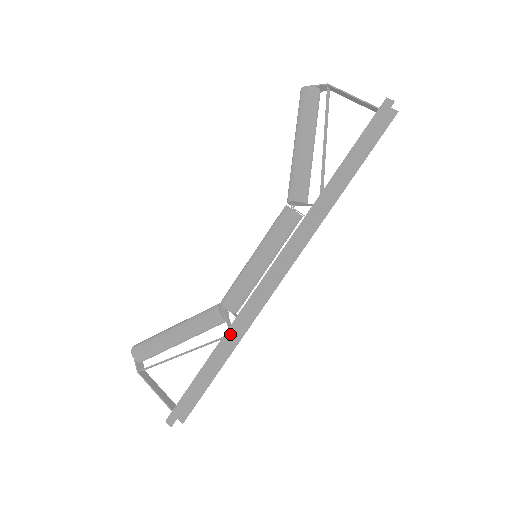
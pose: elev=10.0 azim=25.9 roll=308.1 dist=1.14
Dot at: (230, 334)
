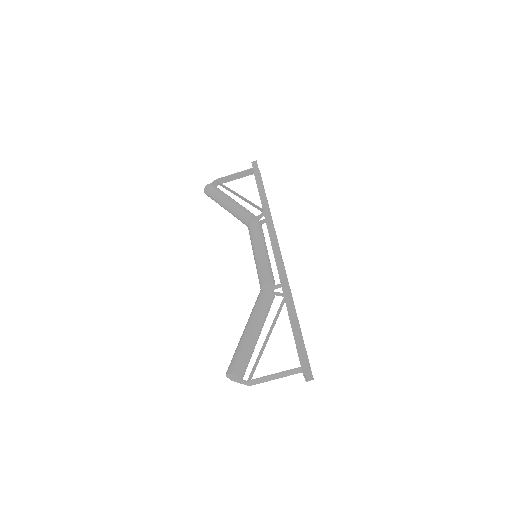
Dot at: (286, 289)
